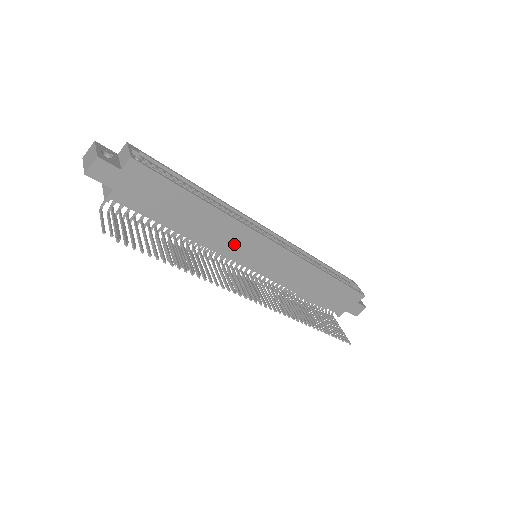
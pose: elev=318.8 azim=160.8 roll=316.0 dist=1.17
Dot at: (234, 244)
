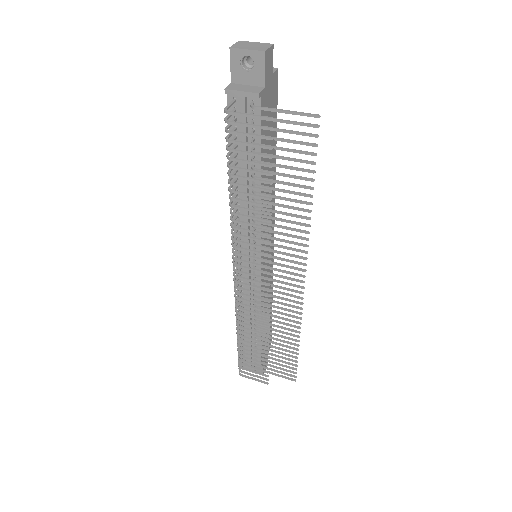
Dot at: occluded
